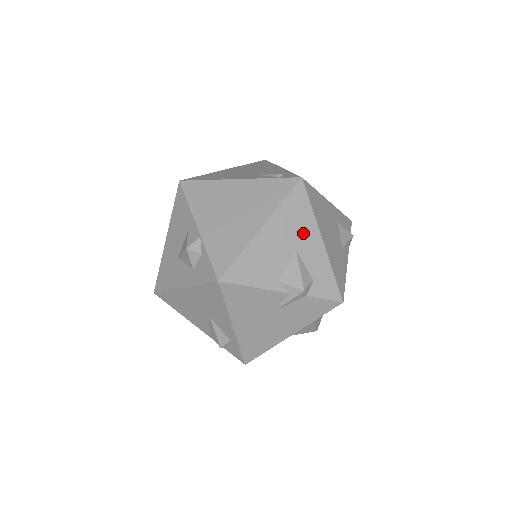
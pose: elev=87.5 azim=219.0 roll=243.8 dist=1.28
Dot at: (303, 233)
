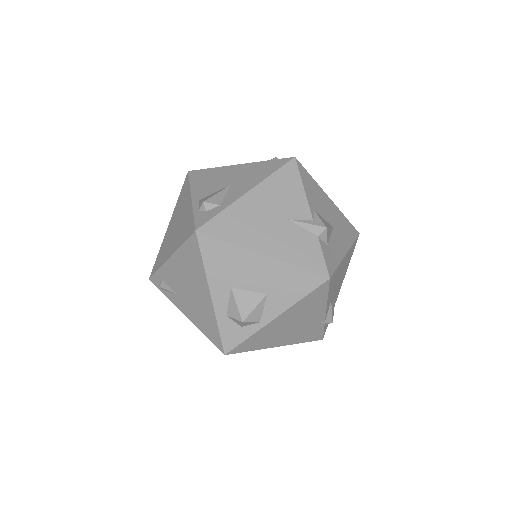
Dot at: (342, 234)
